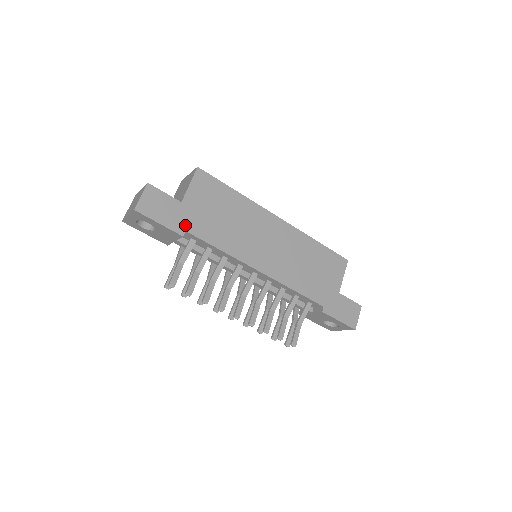
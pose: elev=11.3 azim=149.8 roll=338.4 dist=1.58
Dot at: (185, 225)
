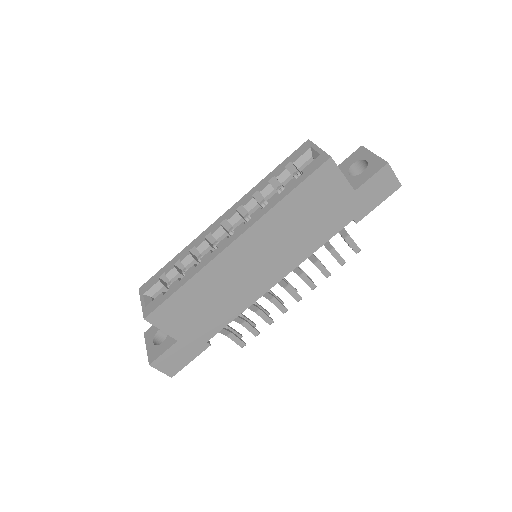
Dot at: (201, 342)
